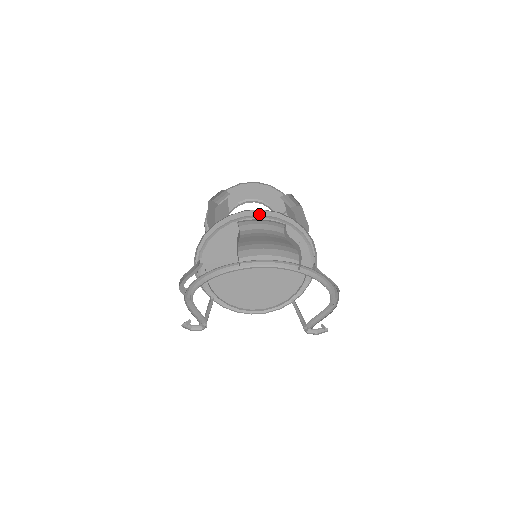
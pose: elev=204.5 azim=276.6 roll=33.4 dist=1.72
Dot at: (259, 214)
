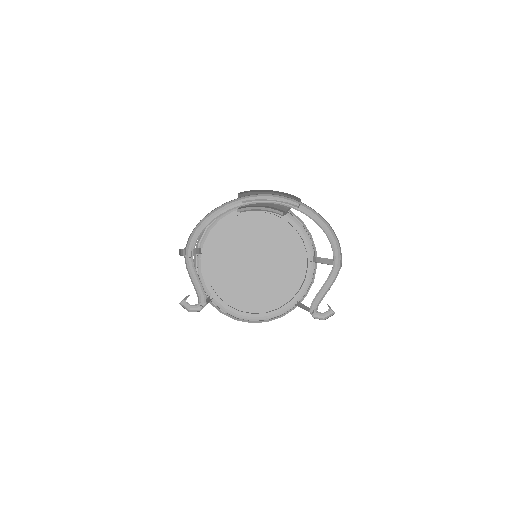
Dot at: occluded
